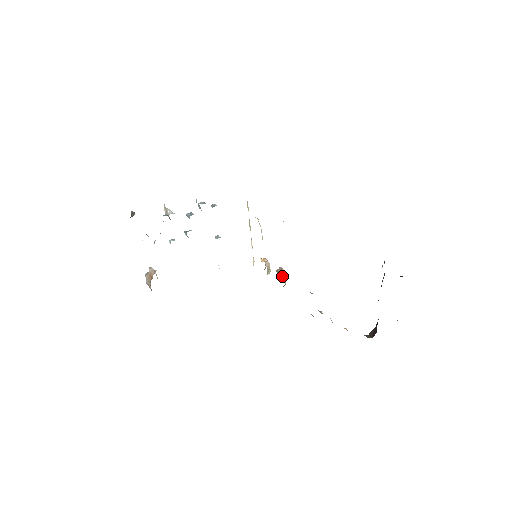
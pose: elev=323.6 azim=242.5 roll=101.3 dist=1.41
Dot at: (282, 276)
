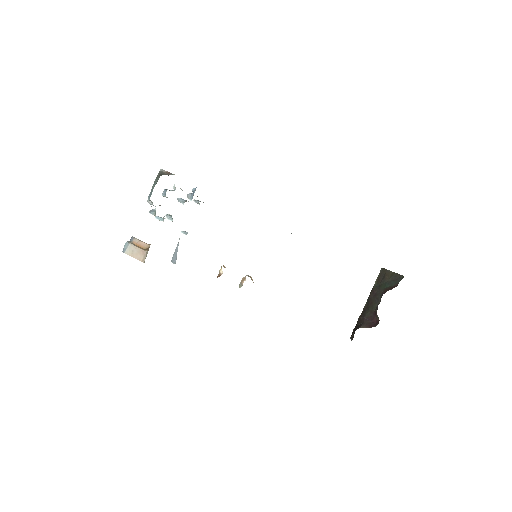
Dot at: (253, 282)
